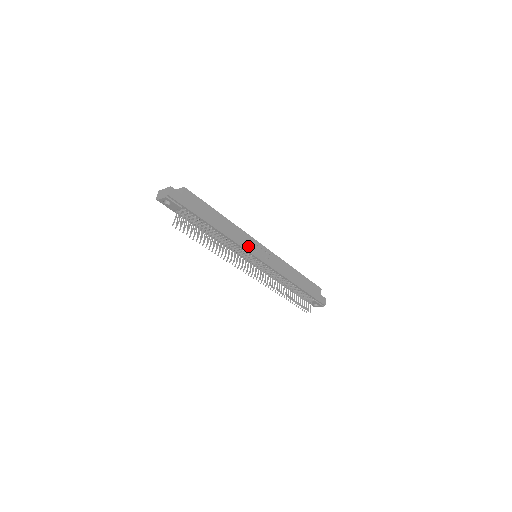
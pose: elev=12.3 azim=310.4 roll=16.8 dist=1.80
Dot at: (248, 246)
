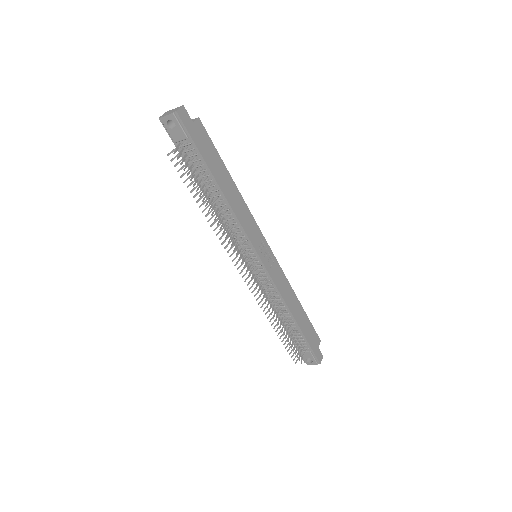
Dot at: (251, 234)
